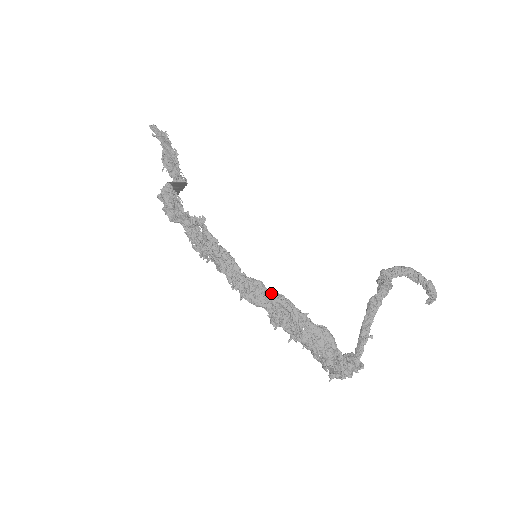
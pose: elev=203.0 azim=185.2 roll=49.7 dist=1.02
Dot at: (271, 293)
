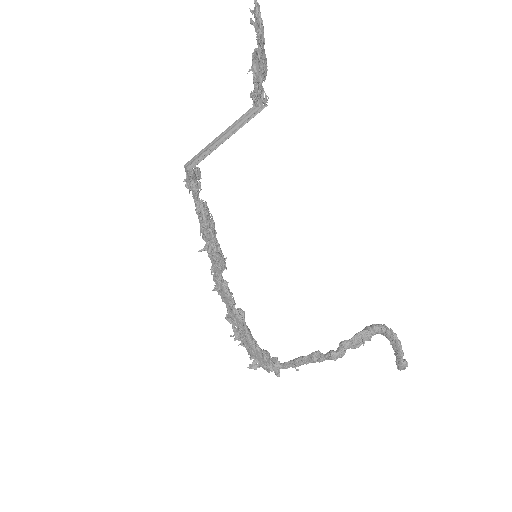
Dot at: (234, 305)
